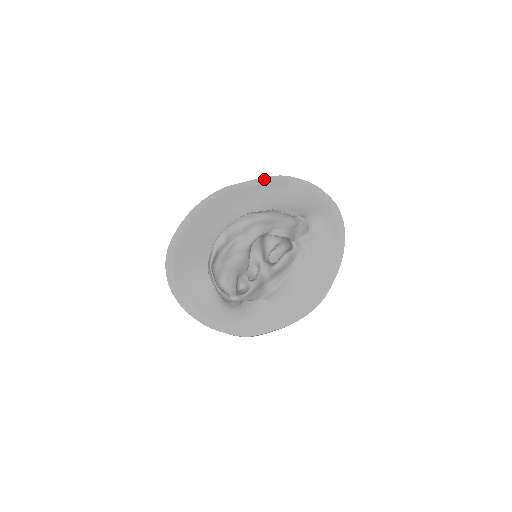
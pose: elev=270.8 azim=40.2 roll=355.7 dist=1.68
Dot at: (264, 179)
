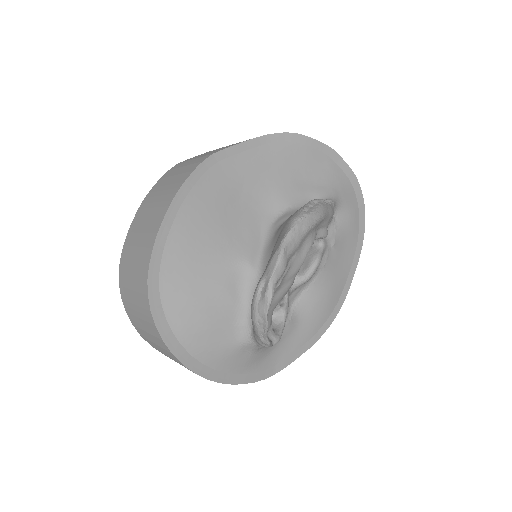
Dot at: (265, 138)
